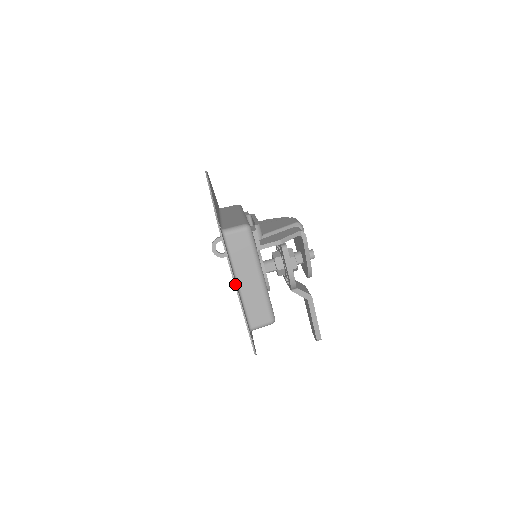
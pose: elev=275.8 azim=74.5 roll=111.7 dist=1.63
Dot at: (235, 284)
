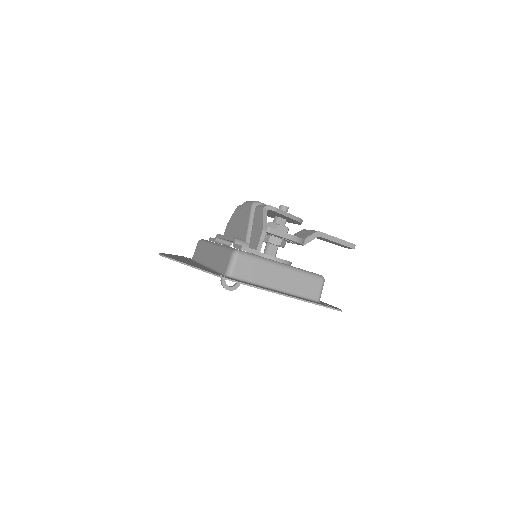
Dot at: occluded
